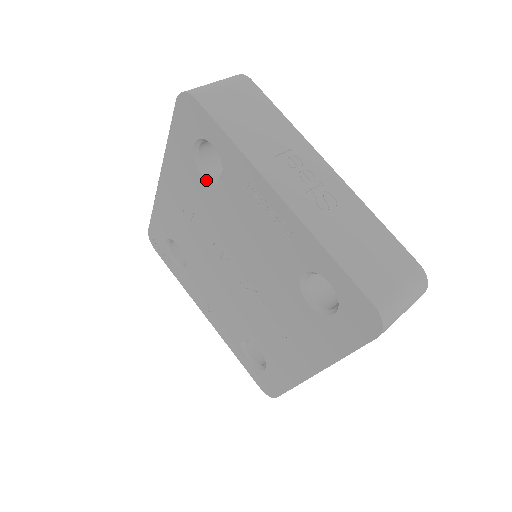
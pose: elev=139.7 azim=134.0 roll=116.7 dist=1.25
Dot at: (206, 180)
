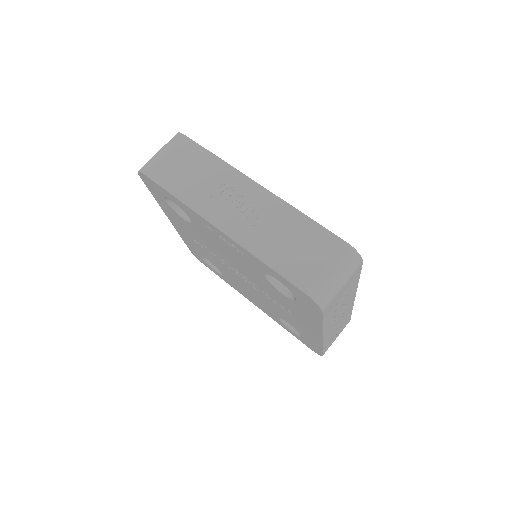
Dot at: (186, 221)
